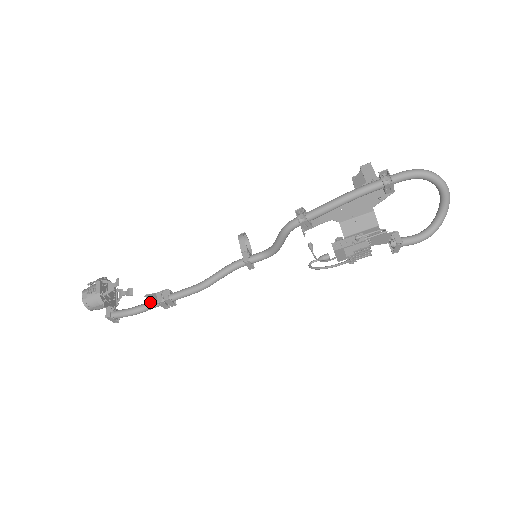
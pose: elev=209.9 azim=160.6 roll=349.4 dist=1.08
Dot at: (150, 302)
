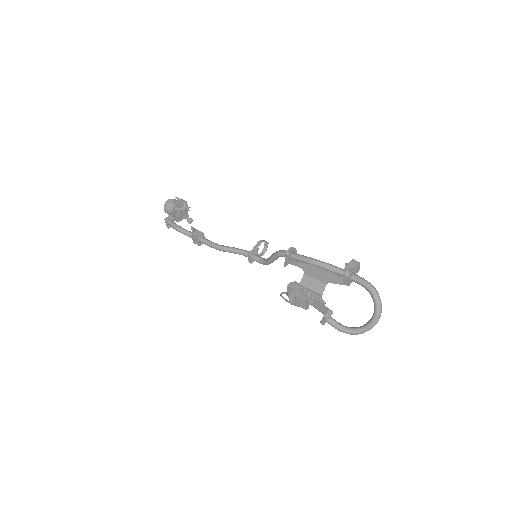
Dot at: (190, 232)
